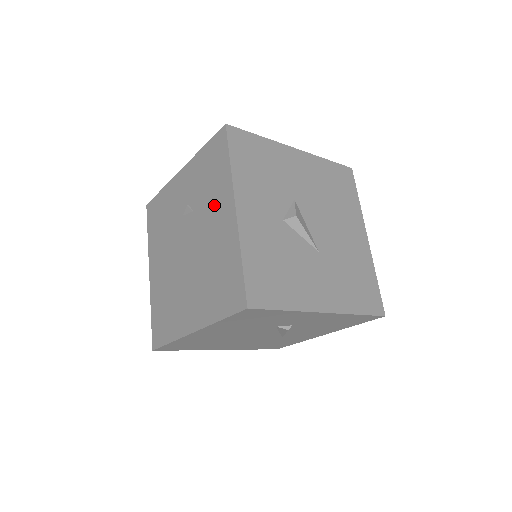
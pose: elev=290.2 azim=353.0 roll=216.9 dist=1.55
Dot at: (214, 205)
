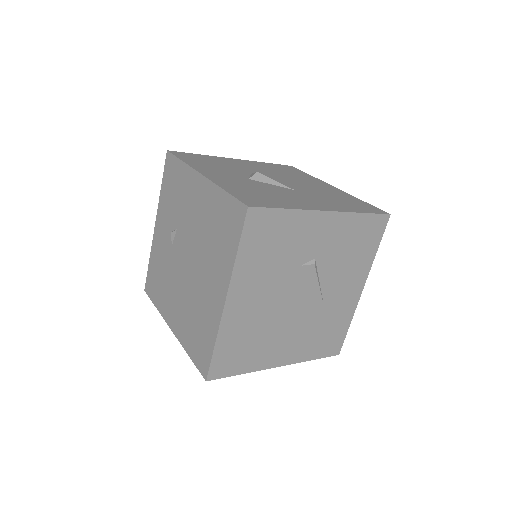
Dot at: (187, 199)
